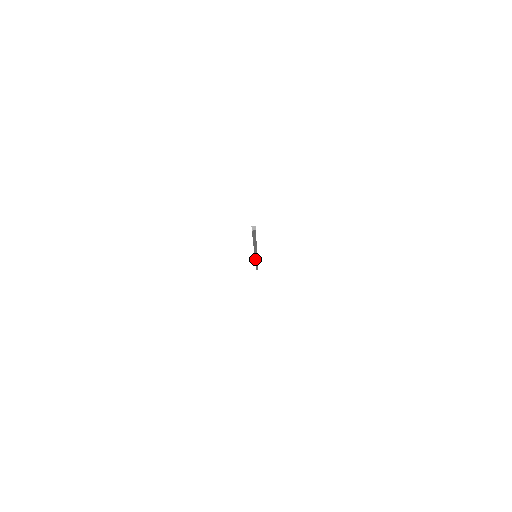
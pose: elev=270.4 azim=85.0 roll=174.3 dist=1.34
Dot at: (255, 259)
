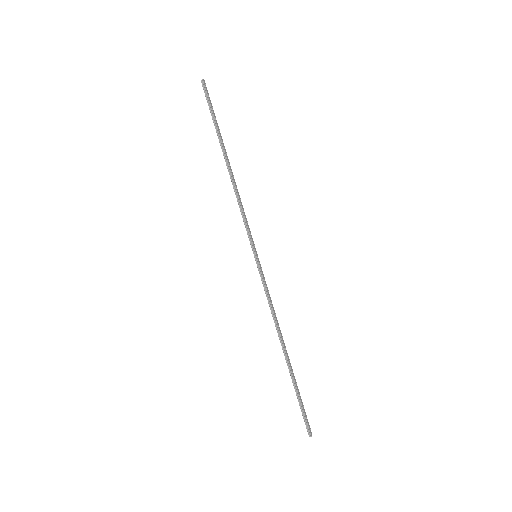
Dot at: (249, 235)
